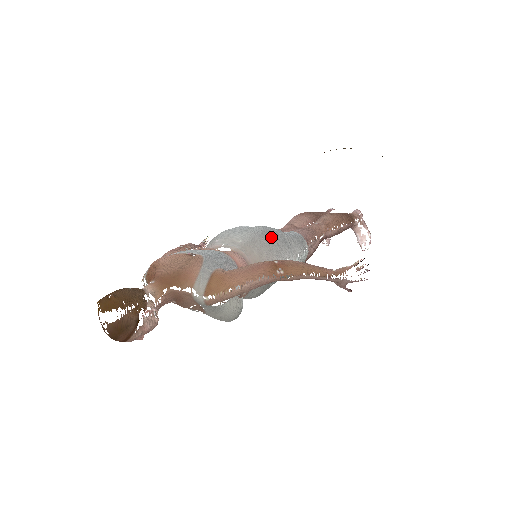
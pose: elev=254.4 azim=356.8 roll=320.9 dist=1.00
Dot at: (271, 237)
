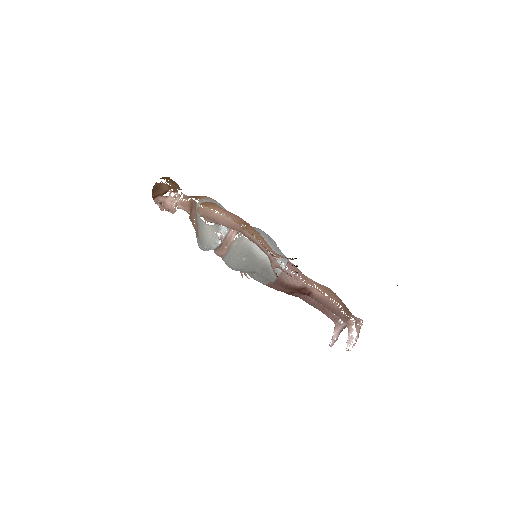
Dot at: (265, 234)
